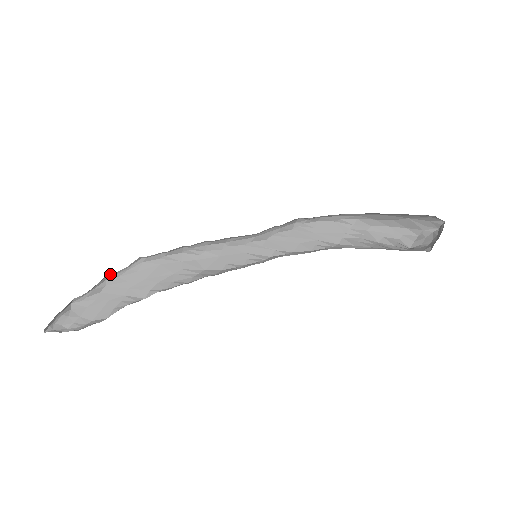
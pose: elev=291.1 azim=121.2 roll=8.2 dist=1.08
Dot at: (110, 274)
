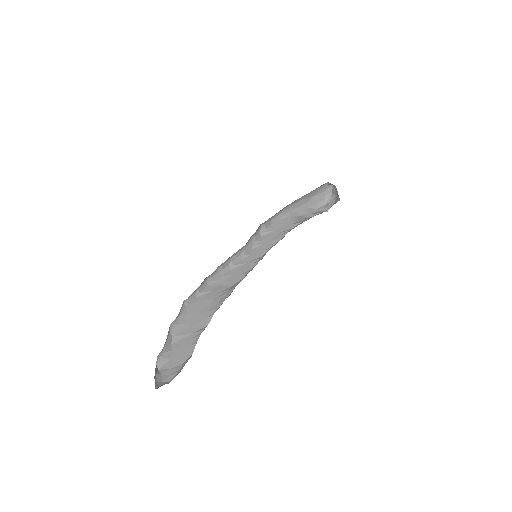
Dot at: (171, 324)
